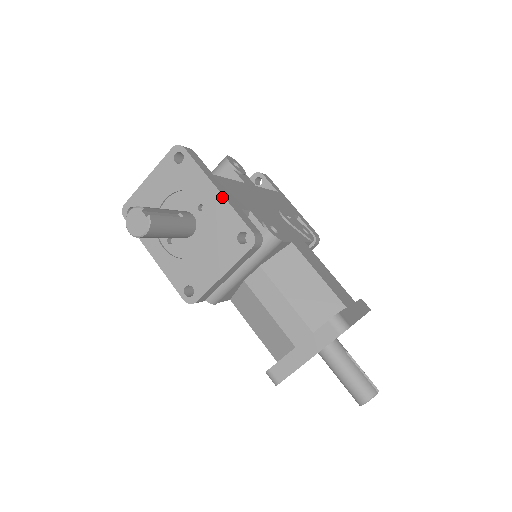
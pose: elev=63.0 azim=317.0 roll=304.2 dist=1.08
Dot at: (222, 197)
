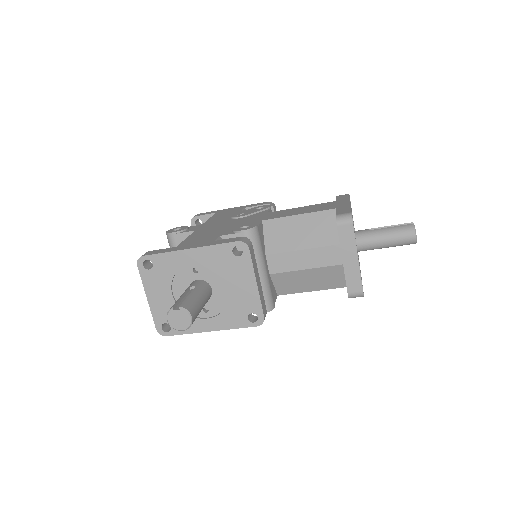
Dot at: (198, 249)
